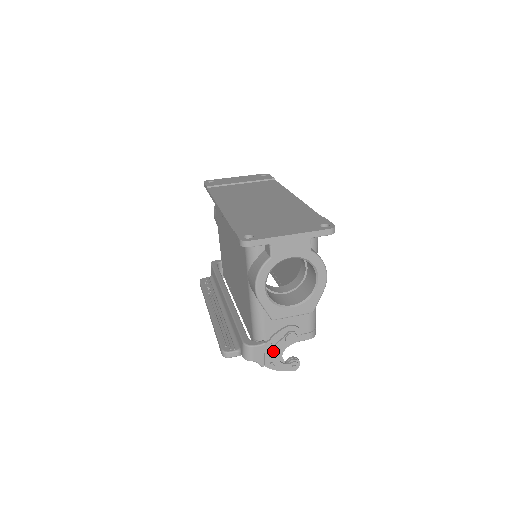
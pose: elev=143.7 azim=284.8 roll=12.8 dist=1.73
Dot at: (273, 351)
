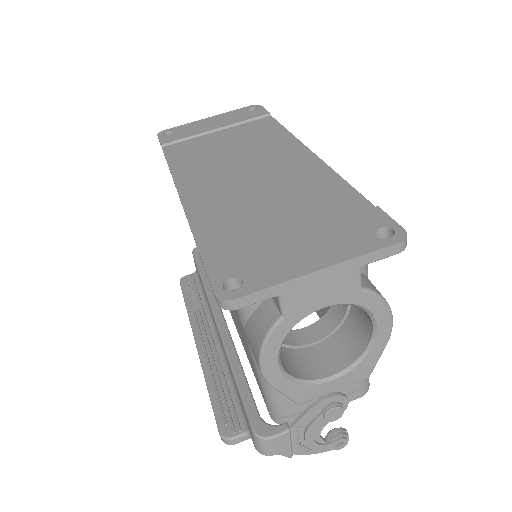
Dot at: (304, 435)
